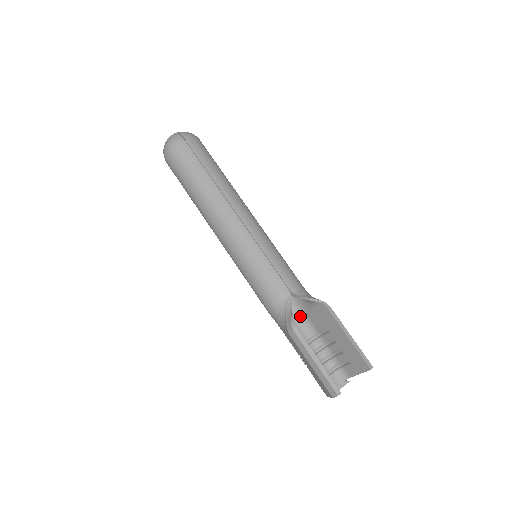
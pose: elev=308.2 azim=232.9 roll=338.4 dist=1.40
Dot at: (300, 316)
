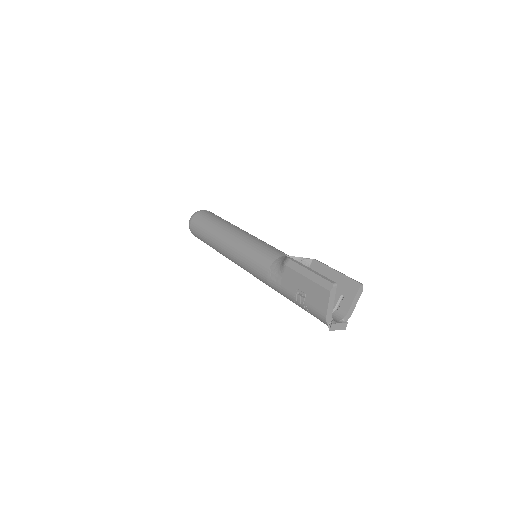
Dot at: occluded
